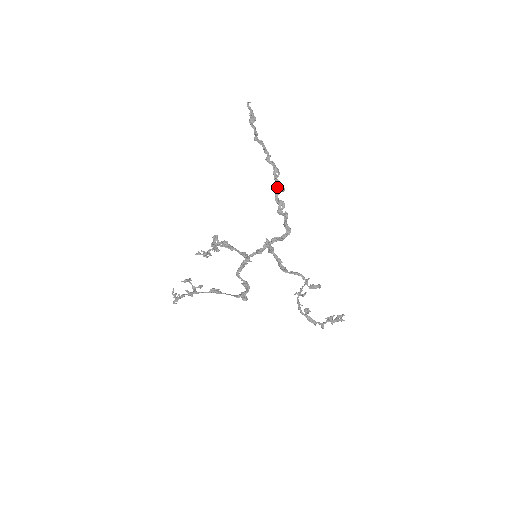
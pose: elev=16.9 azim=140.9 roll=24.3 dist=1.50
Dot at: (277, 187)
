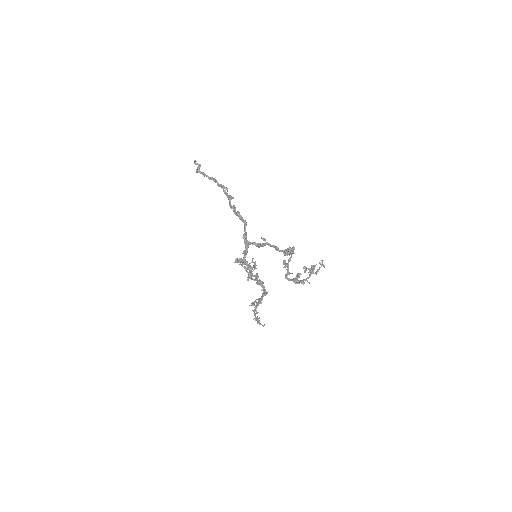
Dot at: (228, 199)
